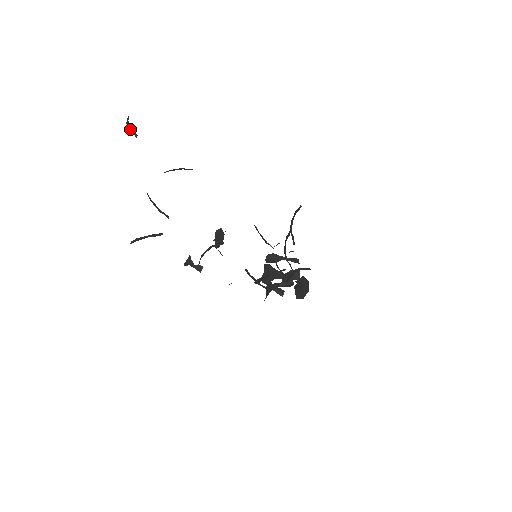
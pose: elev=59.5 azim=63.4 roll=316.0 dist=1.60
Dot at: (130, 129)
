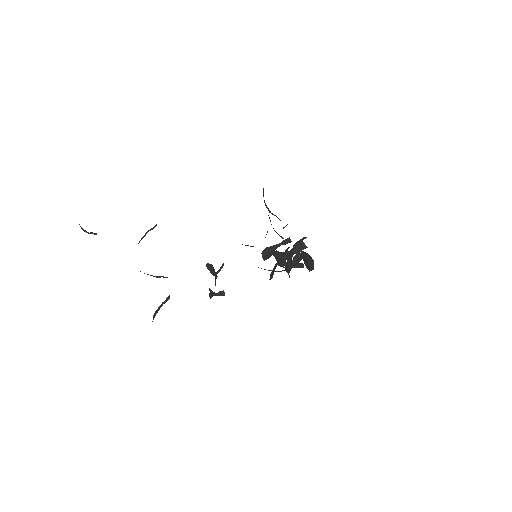
Dot at: (87, 232)
